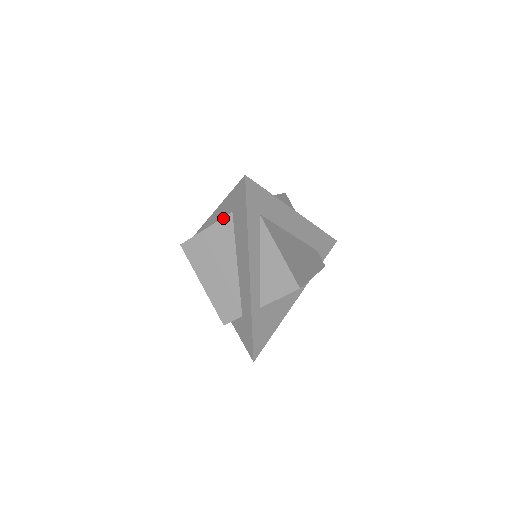
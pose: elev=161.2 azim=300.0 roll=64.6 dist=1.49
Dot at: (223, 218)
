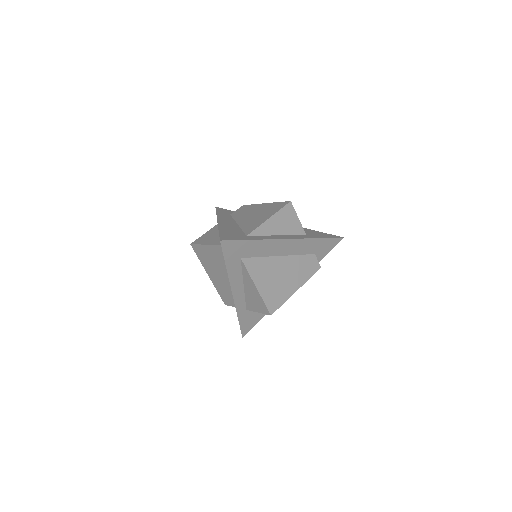
Dot at: (216, 245)
